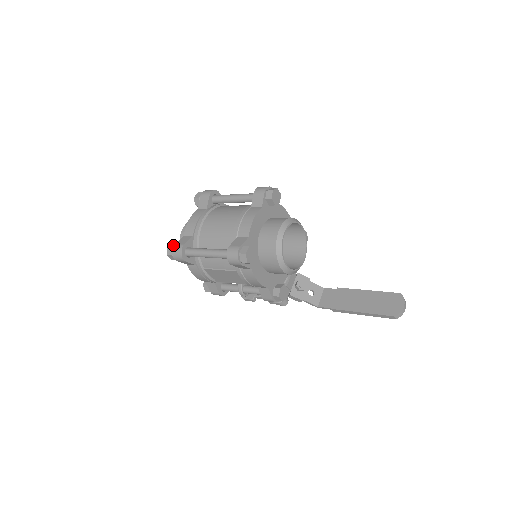
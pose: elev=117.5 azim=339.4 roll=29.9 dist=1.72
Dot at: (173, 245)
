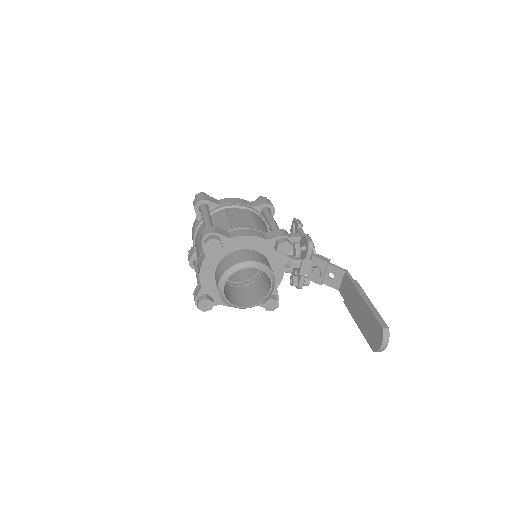
Dot at: occluded
